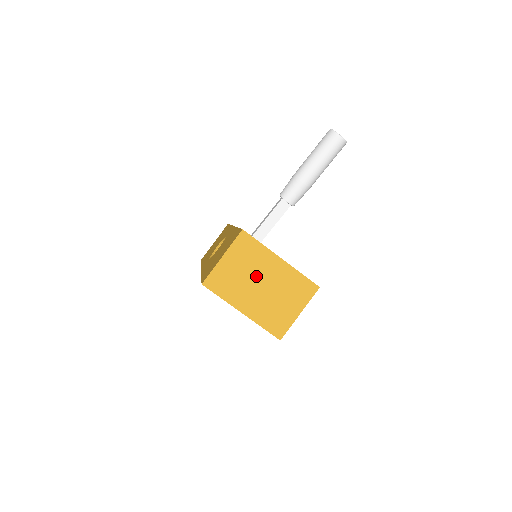
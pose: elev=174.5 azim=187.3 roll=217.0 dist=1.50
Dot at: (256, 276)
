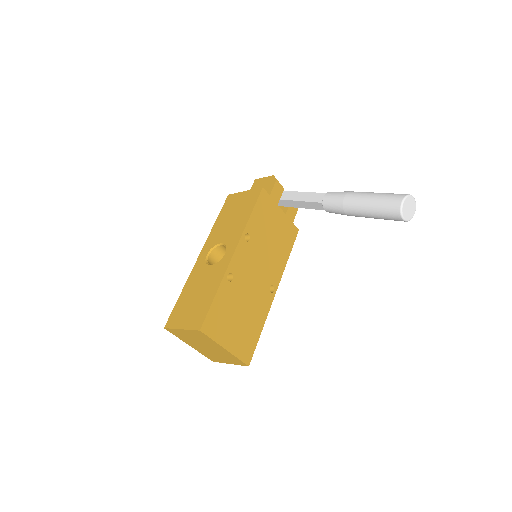
Dot at: (204, 344)
